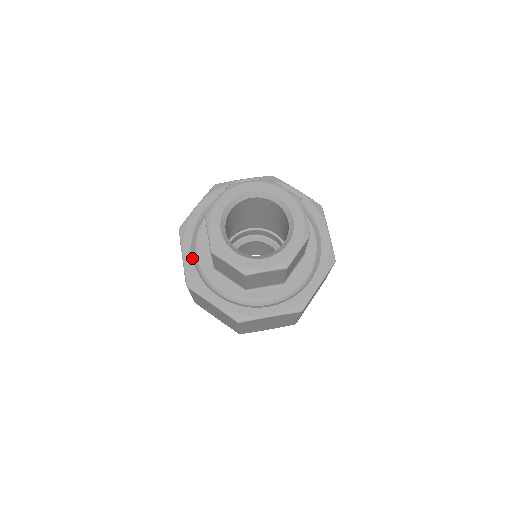
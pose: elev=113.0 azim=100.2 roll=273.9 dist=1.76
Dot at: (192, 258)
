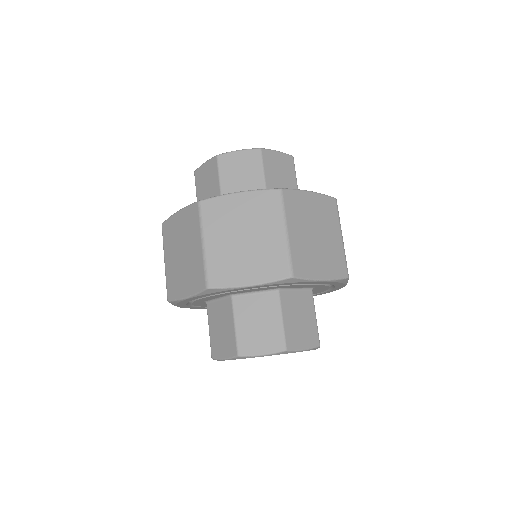
Dot at: occluded
